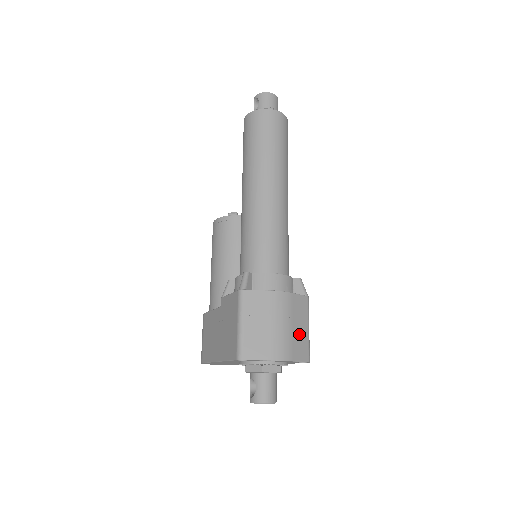
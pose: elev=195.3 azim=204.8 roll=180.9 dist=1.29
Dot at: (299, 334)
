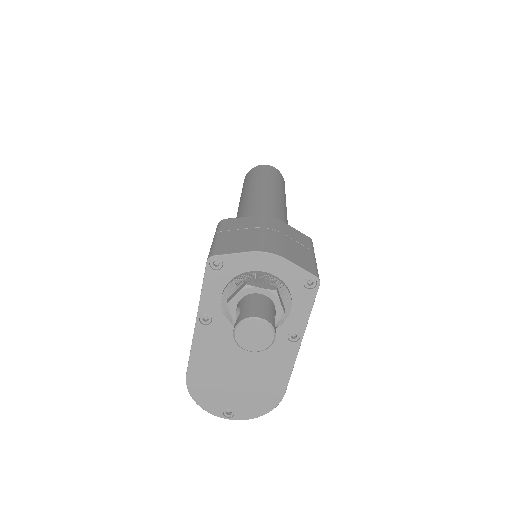
Dot at: (297, 250)
